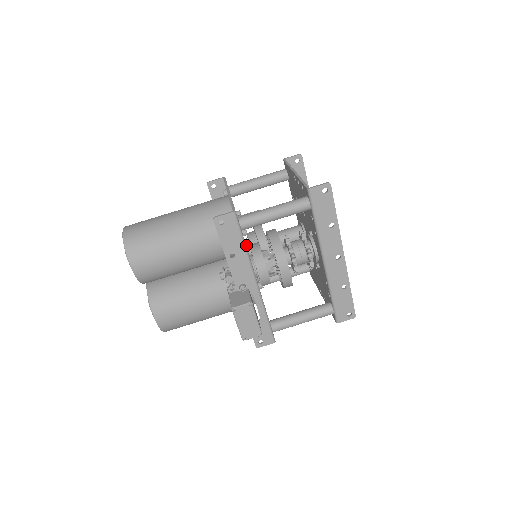
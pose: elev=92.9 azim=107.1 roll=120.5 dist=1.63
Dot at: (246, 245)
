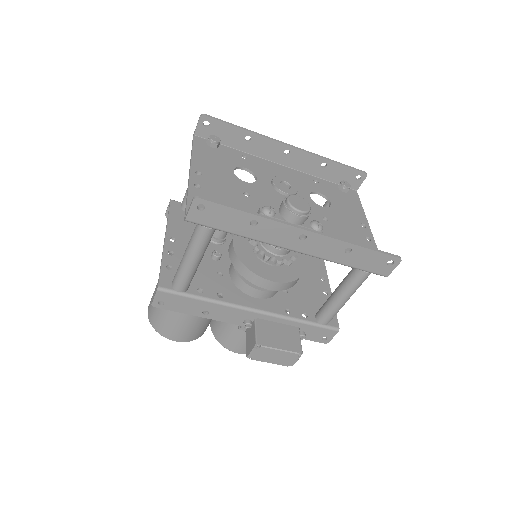
Dot at: occluded
